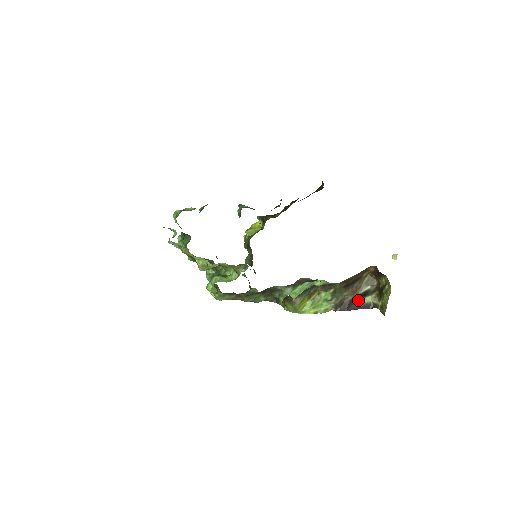
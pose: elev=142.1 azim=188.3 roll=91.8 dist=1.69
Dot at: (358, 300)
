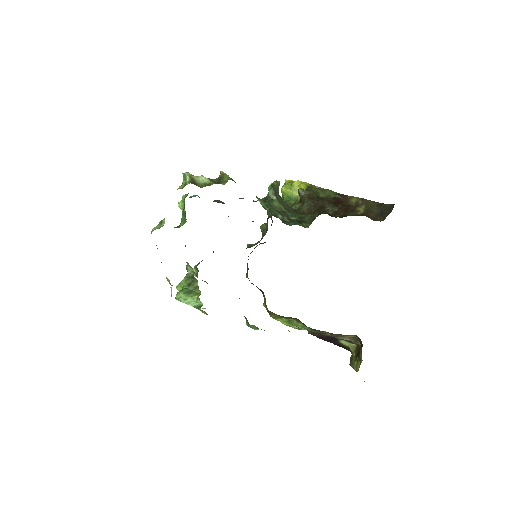
Dot at: occluded
